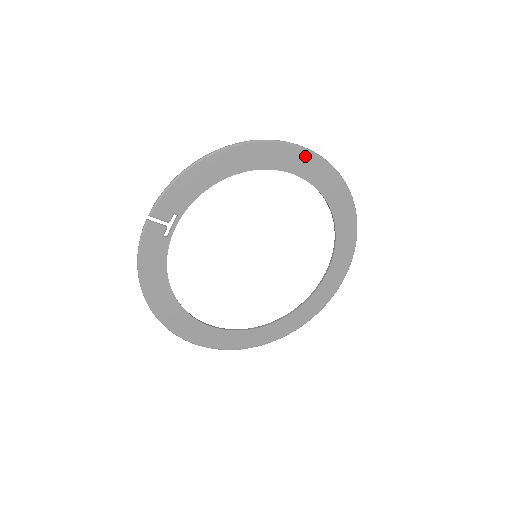
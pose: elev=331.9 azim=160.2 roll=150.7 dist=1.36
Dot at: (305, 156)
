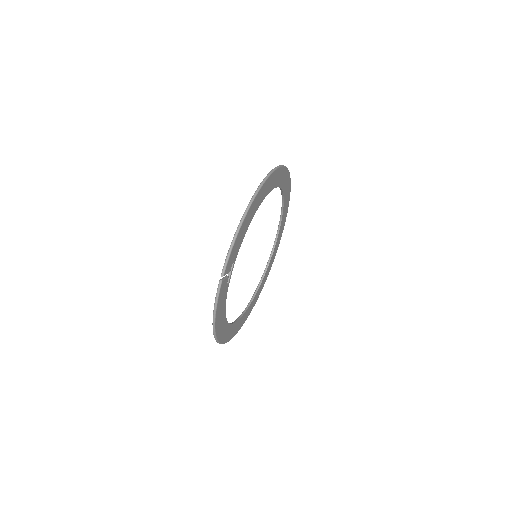
Dot at: (280, 172)
